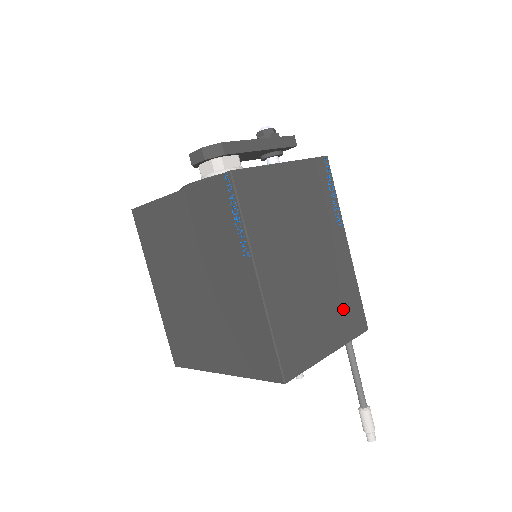
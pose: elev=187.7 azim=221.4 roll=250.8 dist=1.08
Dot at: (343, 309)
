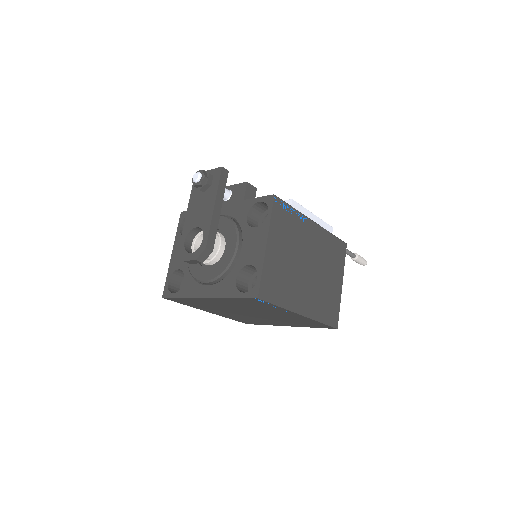
Dot at: (333, 257)
